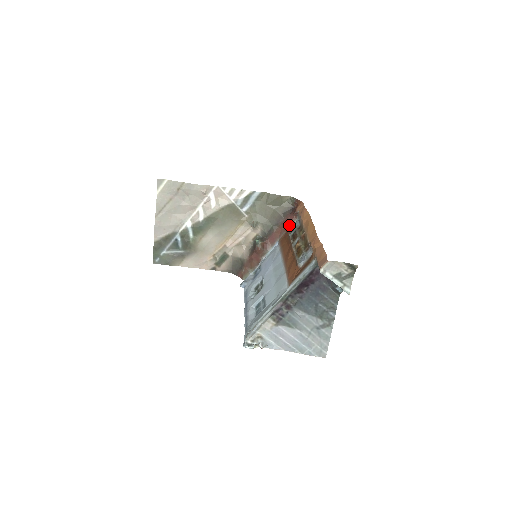
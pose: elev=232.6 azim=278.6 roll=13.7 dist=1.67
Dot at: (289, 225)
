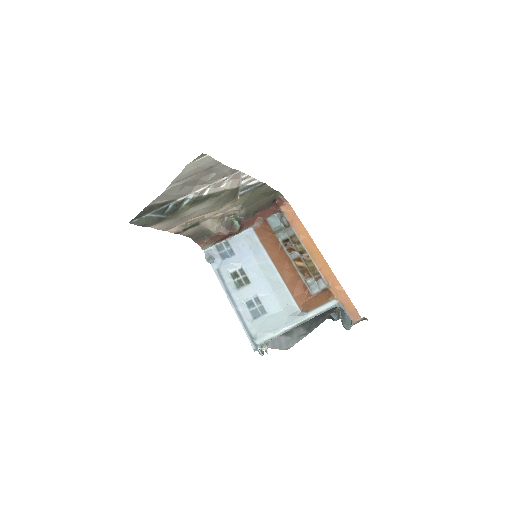
Dot at: (267, 216)
